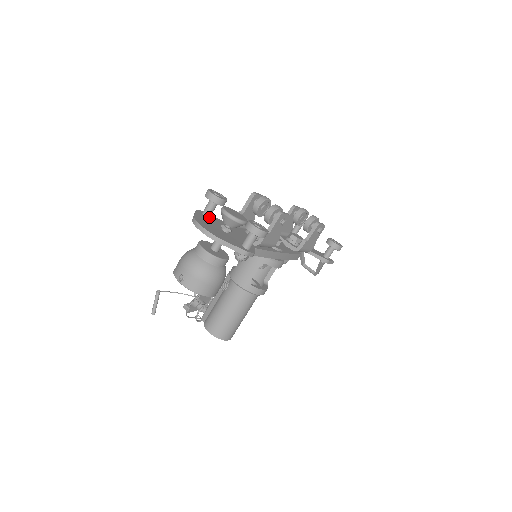
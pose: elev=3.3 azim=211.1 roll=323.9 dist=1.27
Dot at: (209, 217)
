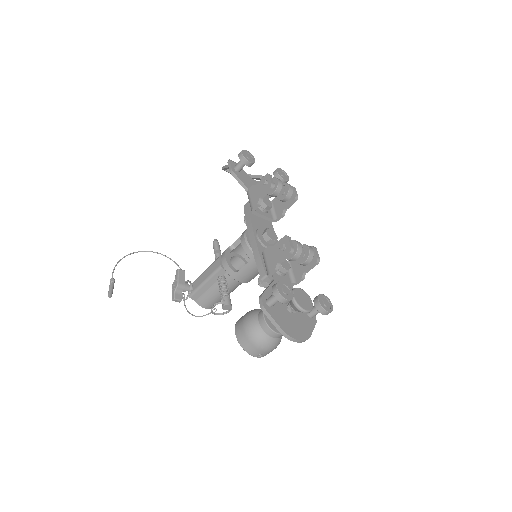
Dot at: occluded
